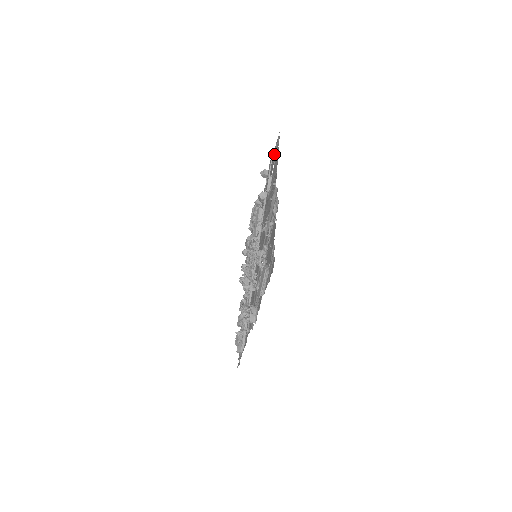
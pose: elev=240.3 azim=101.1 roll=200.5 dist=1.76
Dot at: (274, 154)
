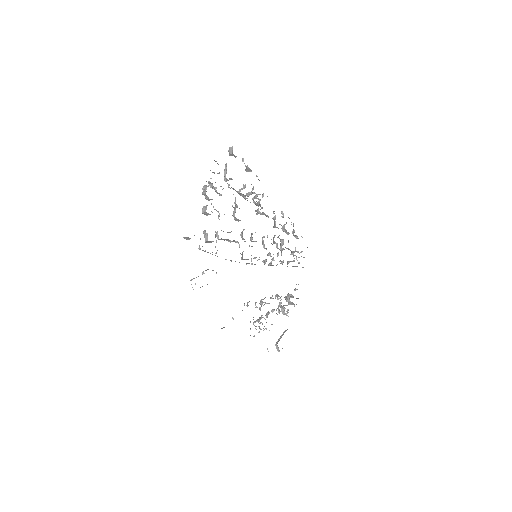
Dot at: occluded
